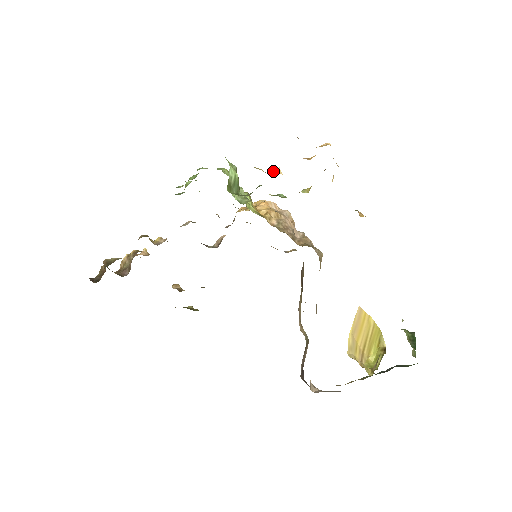
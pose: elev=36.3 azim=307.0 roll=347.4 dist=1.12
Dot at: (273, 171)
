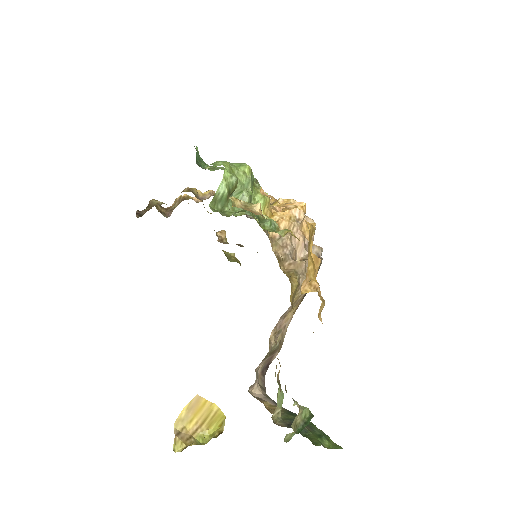
Dot at: (252, 204)
